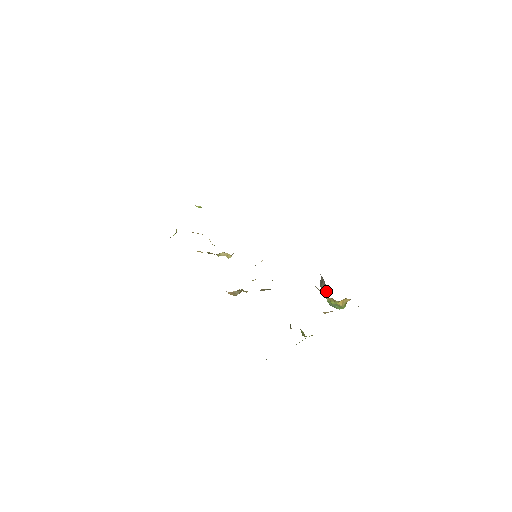
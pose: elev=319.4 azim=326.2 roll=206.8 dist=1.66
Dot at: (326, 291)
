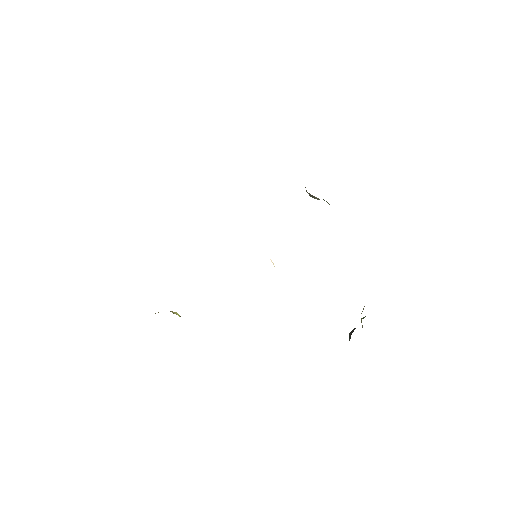
Dot at: occluded
